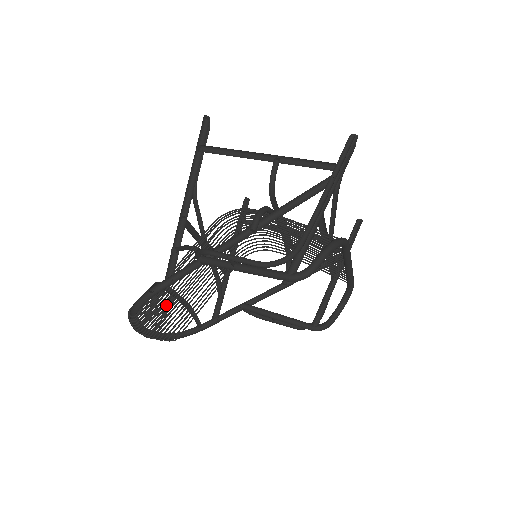
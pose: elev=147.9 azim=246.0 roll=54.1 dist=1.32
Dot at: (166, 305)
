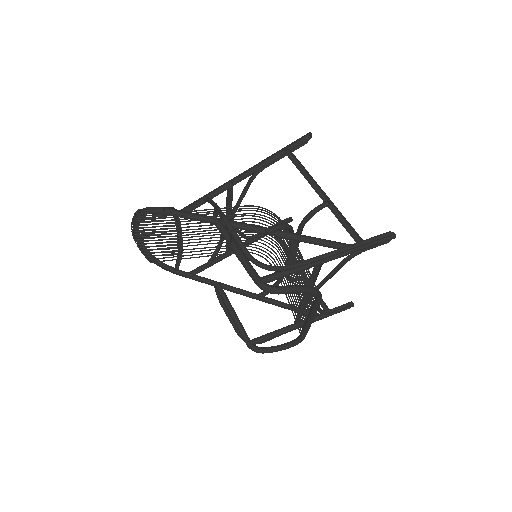
Dot at: (167, 231)
